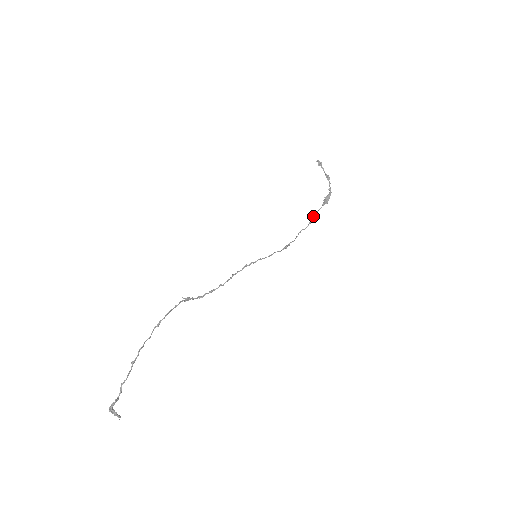
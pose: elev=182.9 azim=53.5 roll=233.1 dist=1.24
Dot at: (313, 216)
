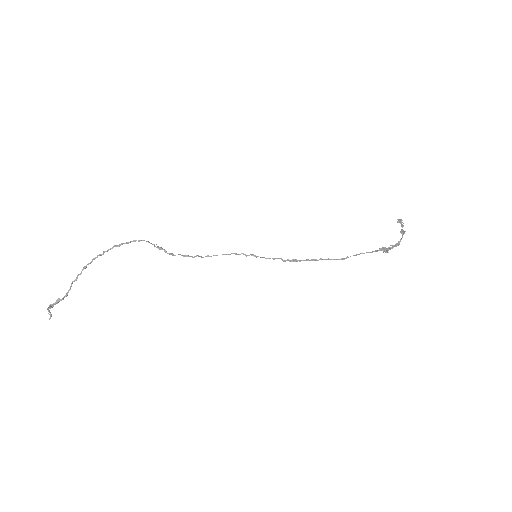
Dot at: (356, 254)
